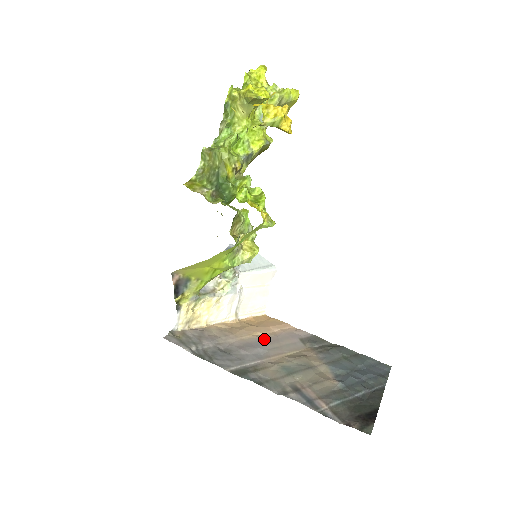
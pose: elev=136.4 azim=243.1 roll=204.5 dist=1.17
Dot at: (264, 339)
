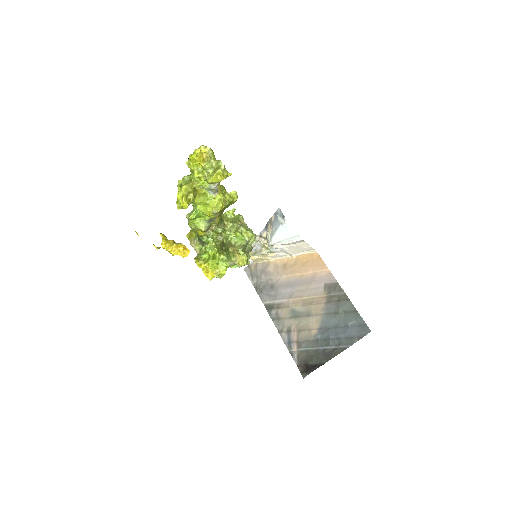
Dot at: (299, 280)
